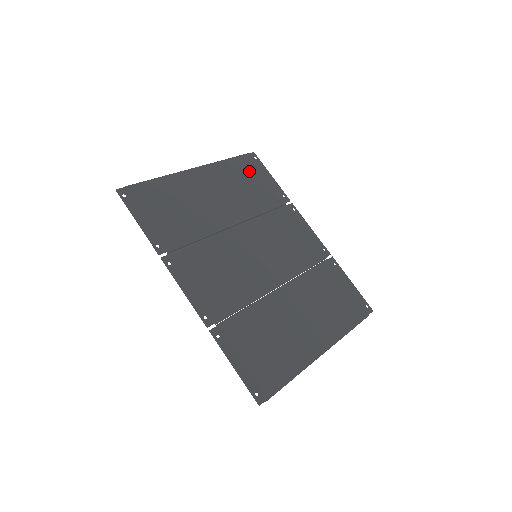
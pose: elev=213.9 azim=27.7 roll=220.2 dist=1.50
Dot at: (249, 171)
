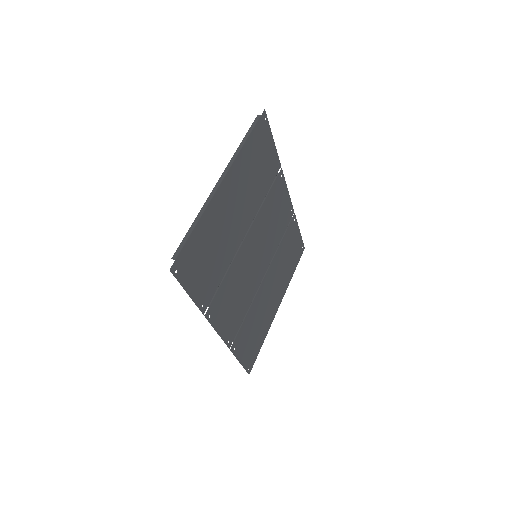
Dot at: (260, 146)
